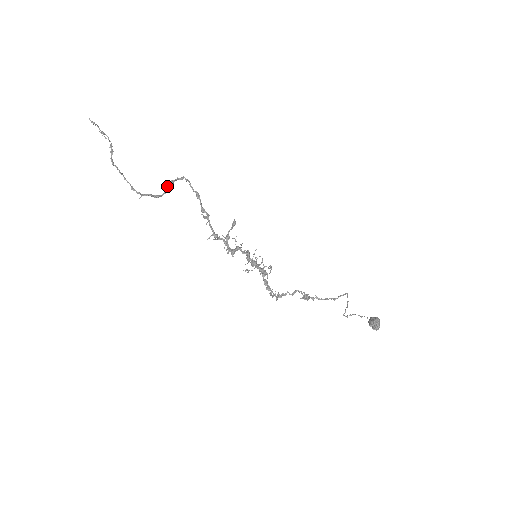
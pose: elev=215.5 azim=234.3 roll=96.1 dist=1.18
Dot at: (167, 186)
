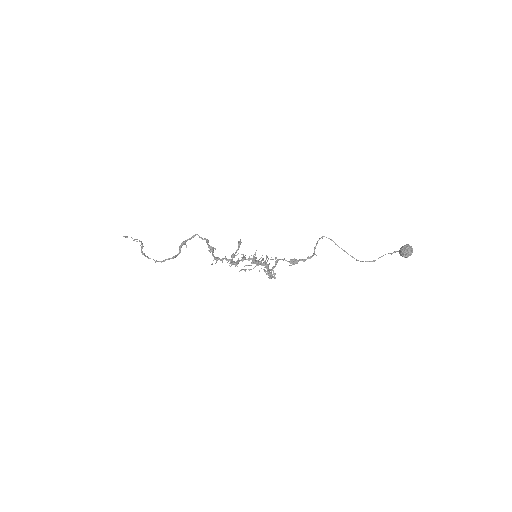
Dot at: (180, 247)
